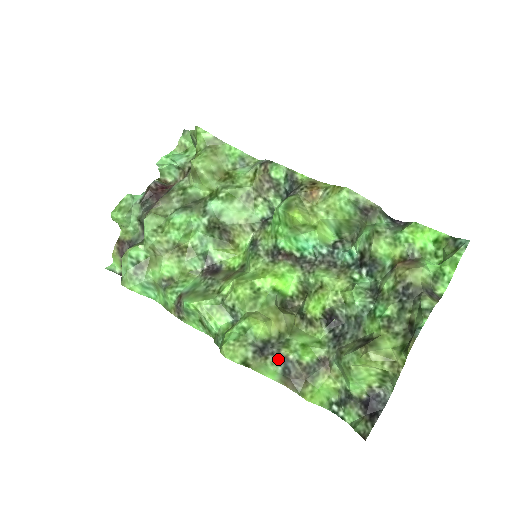
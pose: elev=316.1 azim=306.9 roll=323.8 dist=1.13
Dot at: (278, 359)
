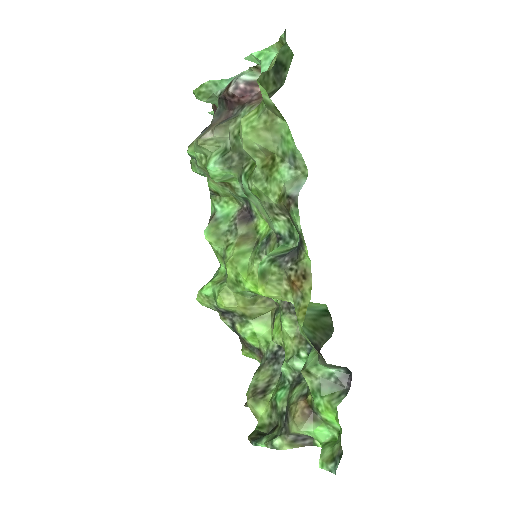
Dot at: (232, 325)
